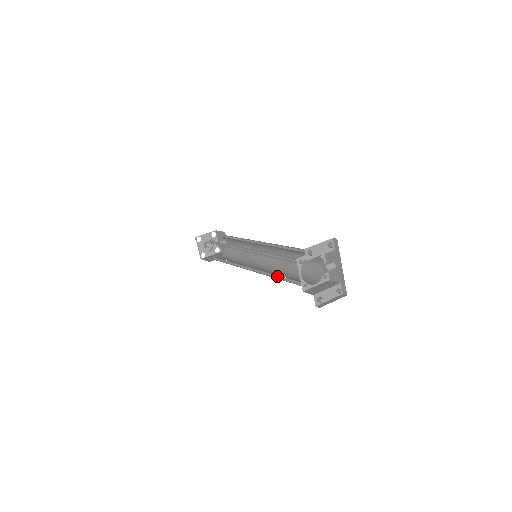
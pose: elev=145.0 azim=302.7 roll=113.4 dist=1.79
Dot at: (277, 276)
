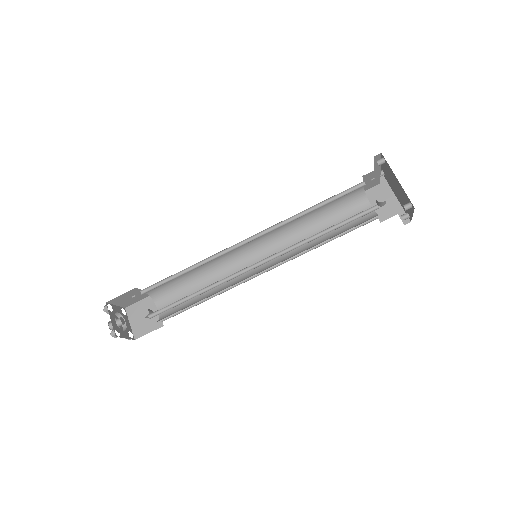
Dot at: (320, 235)
